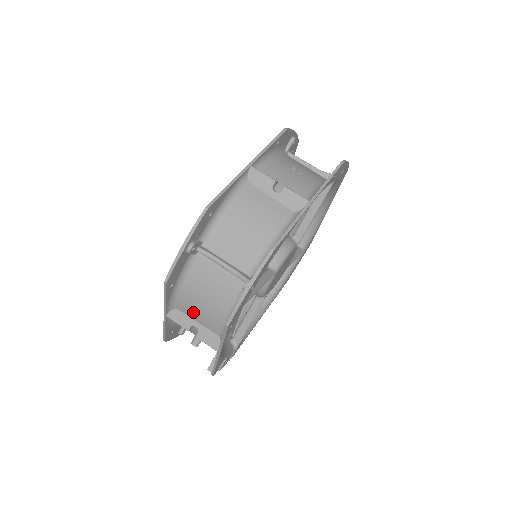
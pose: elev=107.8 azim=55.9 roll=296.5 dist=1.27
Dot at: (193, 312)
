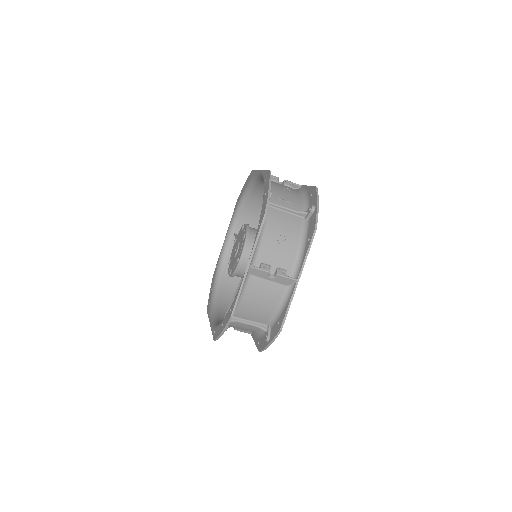
Dot at: occluded
